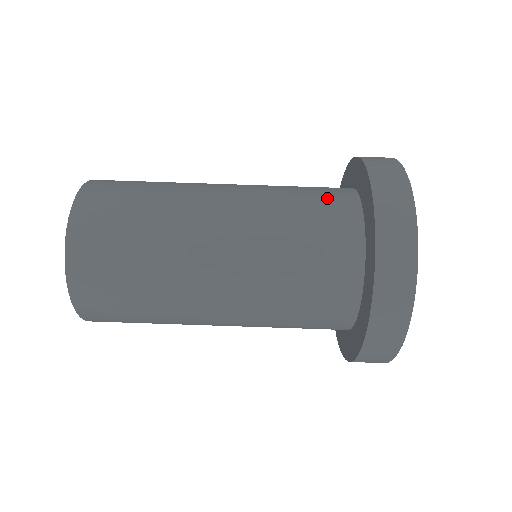
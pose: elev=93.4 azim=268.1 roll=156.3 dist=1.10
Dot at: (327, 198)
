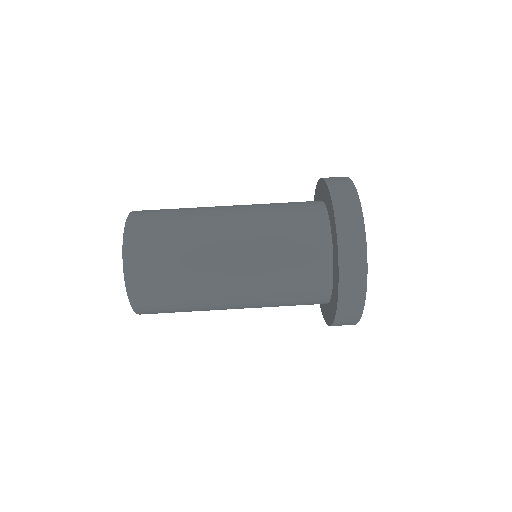
Dot at: occluded
